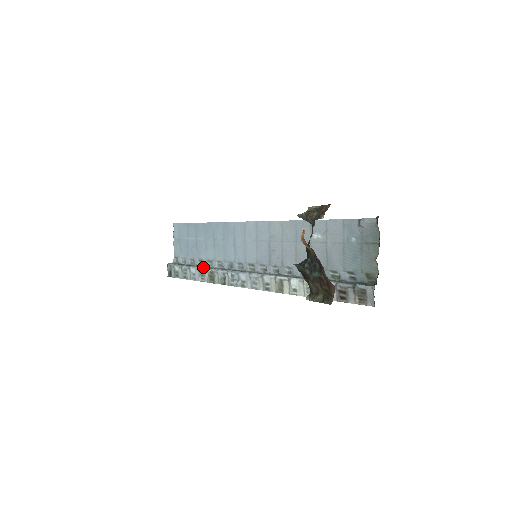
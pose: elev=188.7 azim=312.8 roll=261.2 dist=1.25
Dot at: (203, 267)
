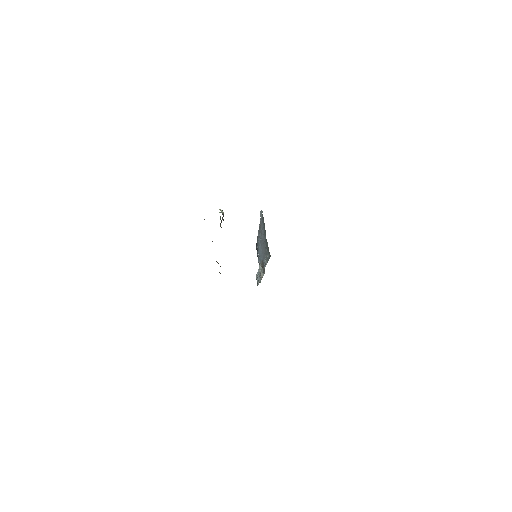
Dot at: occluded
